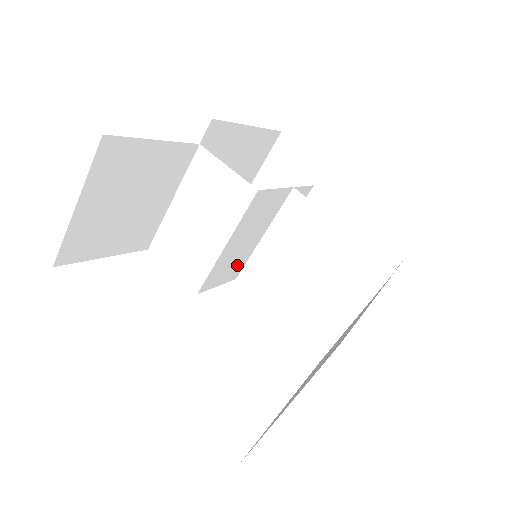
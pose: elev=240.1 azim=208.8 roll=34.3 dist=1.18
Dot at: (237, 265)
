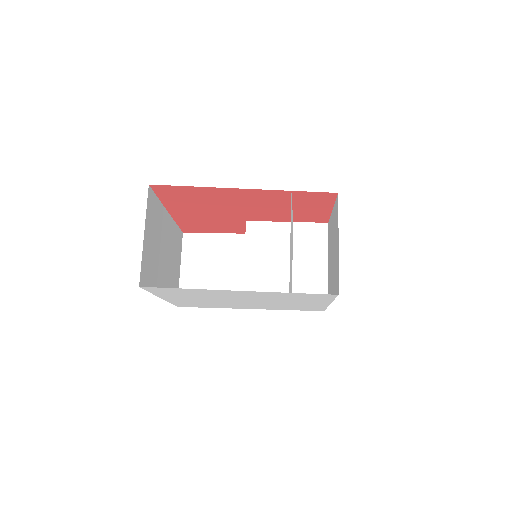
Dot at: (279, 288)
